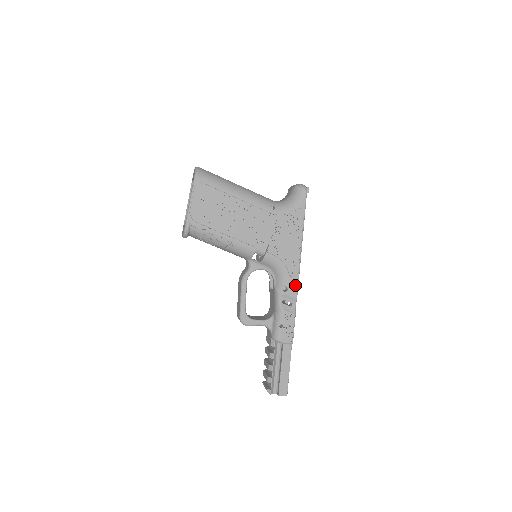
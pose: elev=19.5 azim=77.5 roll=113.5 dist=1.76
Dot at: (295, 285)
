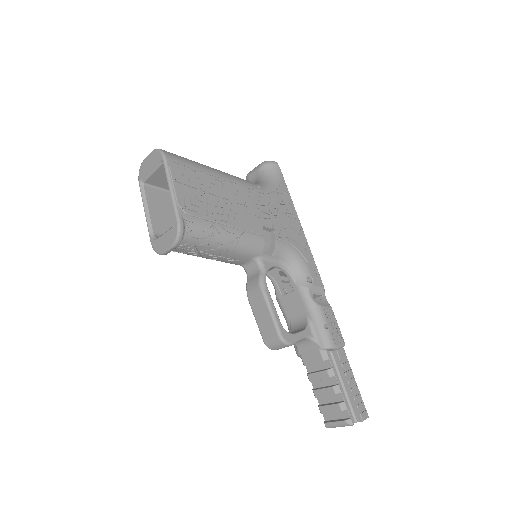
Dot at: (314, 273)
